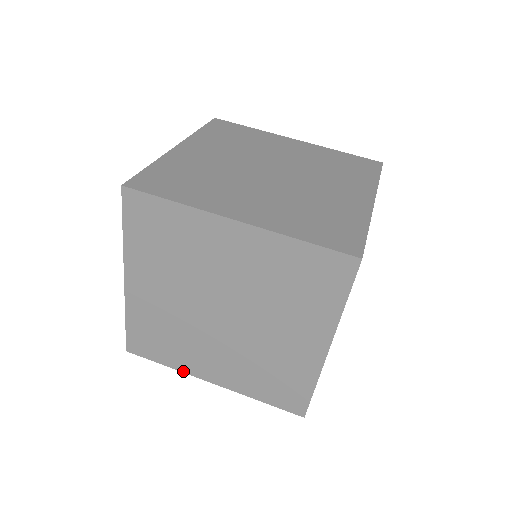
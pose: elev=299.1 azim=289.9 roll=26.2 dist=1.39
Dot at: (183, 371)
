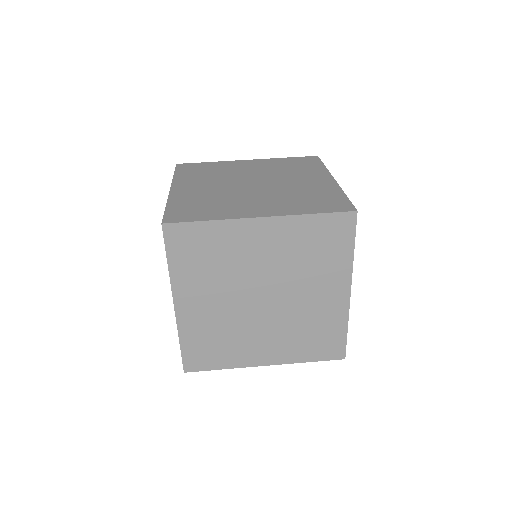
Dot at: (238, 367)
